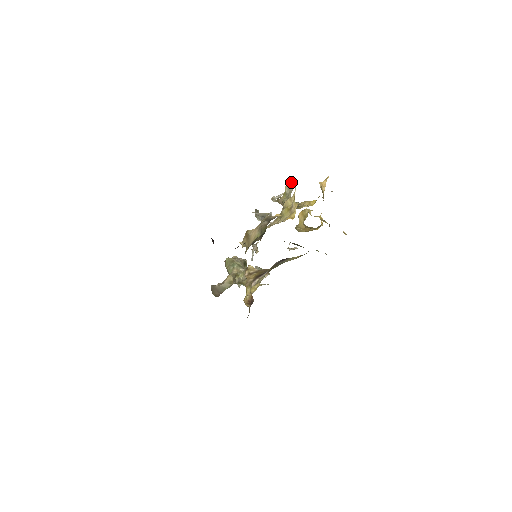
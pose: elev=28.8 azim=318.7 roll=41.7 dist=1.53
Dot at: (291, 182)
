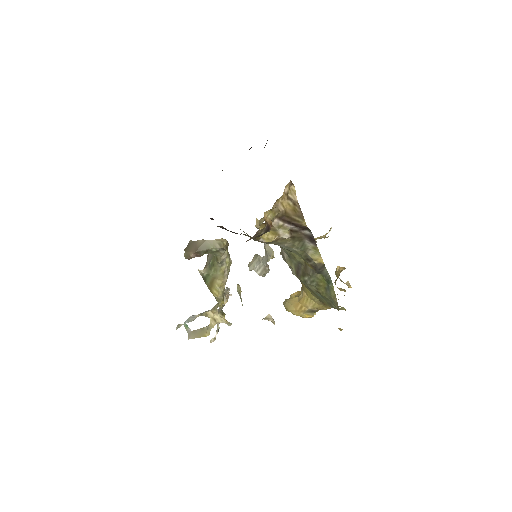
Dot at: occluded
